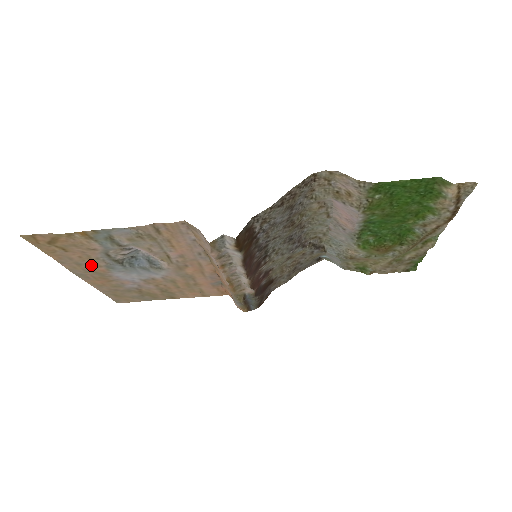
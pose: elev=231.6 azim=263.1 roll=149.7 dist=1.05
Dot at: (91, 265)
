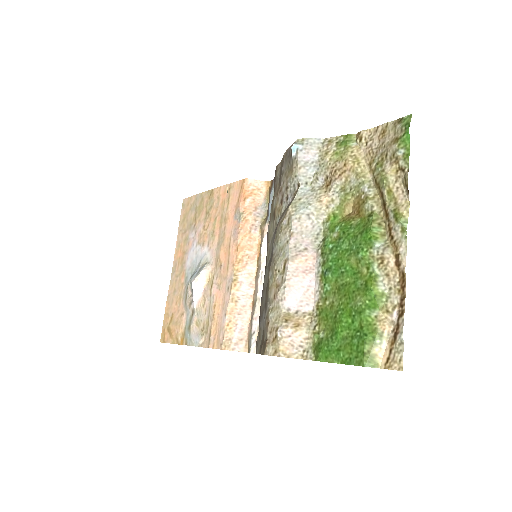
Dot at: (179, 288)
